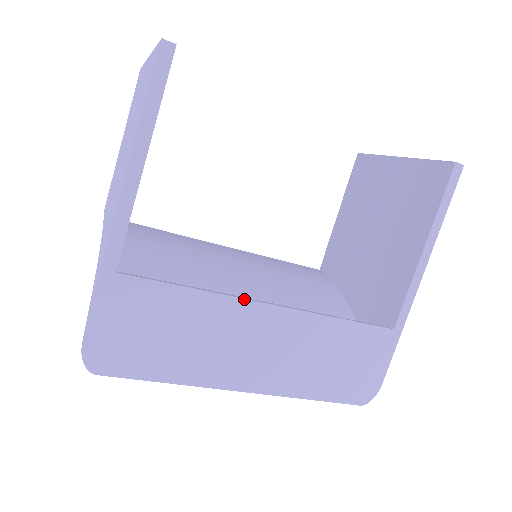
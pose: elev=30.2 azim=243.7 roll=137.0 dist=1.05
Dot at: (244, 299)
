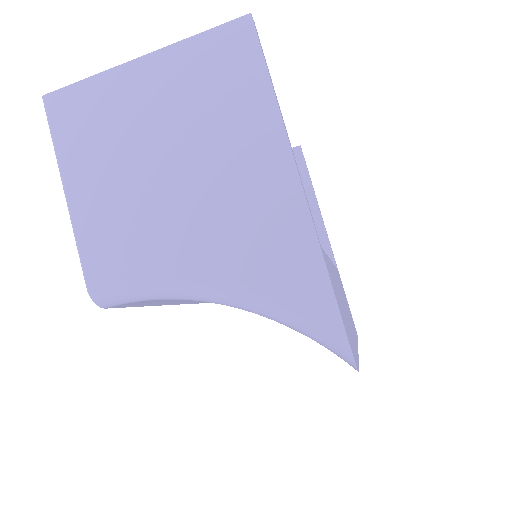
Dot at: (330, 260)
